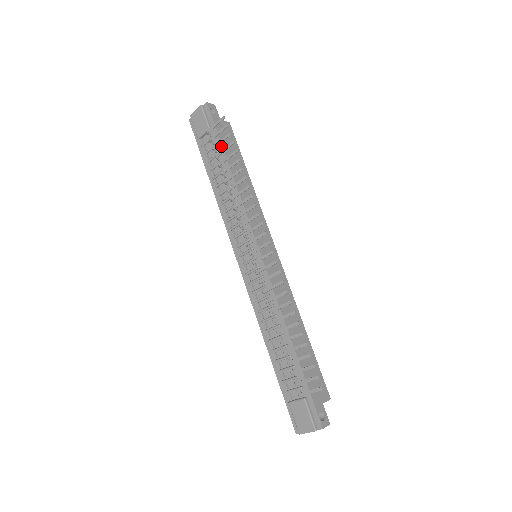
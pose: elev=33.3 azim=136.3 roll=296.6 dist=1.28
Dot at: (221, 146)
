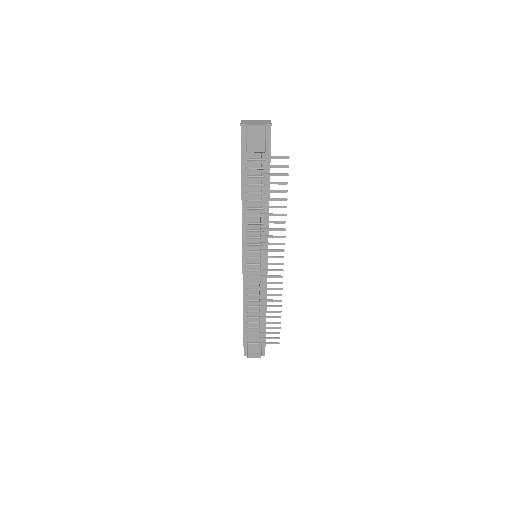
Dot at: (269, 172)
